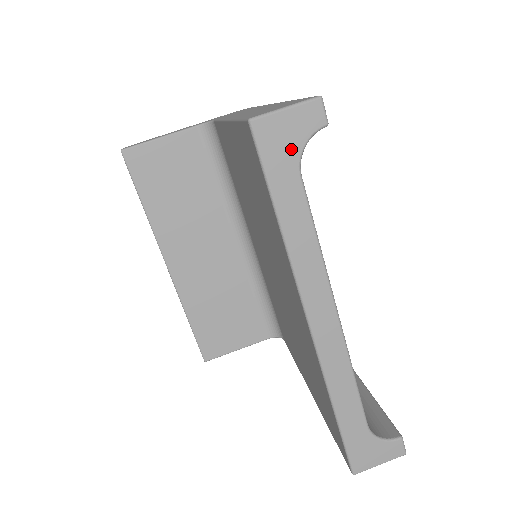
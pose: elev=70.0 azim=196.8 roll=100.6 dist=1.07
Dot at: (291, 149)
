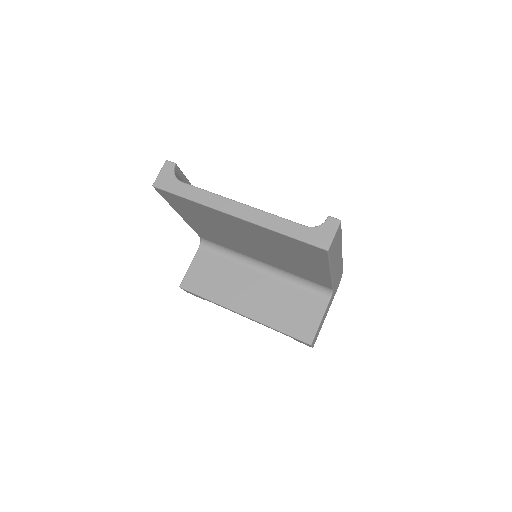
Dot at: (171, 179)
